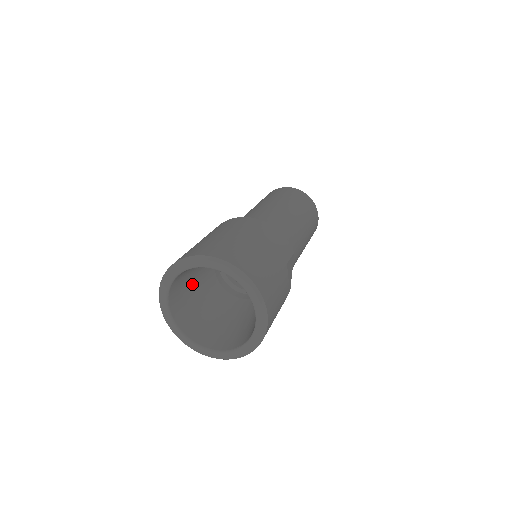
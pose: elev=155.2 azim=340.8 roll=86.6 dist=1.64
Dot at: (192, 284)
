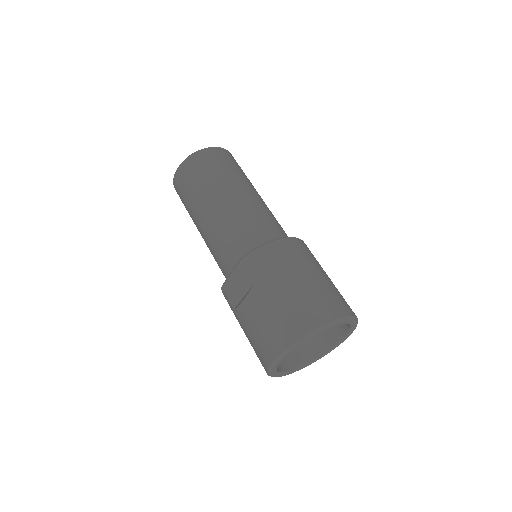
Dot at: occluded
